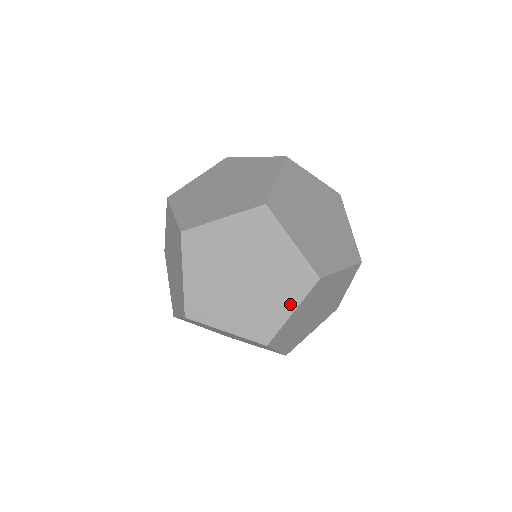
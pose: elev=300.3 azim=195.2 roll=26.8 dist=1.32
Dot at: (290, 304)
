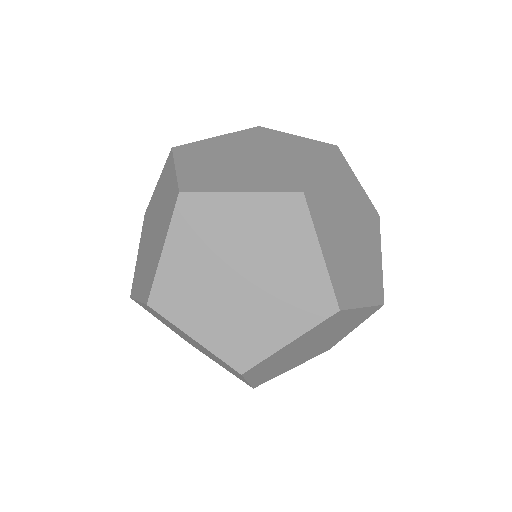
Dot at: (353, 328)
